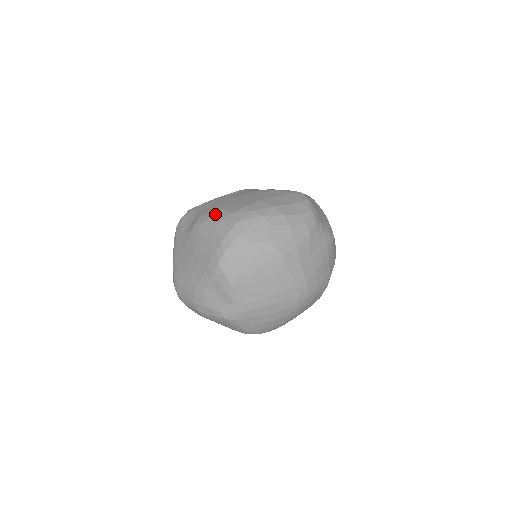
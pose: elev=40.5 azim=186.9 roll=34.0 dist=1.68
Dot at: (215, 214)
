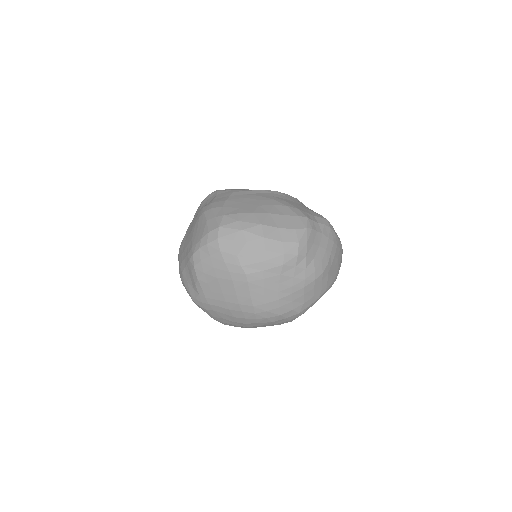
Dot at: (215, 208)
